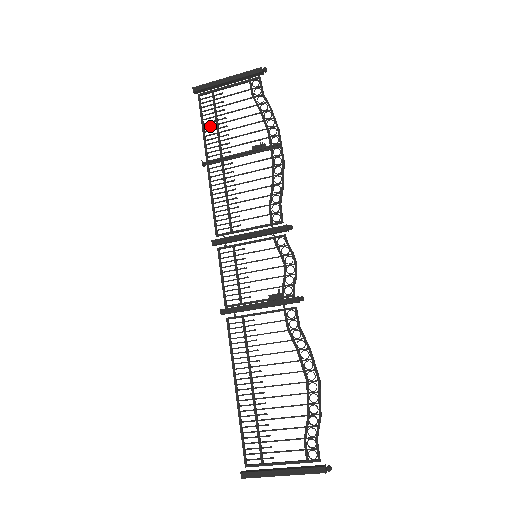
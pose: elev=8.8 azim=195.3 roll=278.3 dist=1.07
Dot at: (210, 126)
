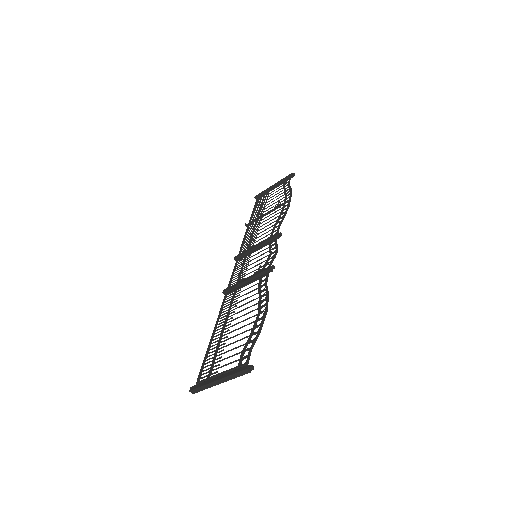
Dot at: (257, 208)
